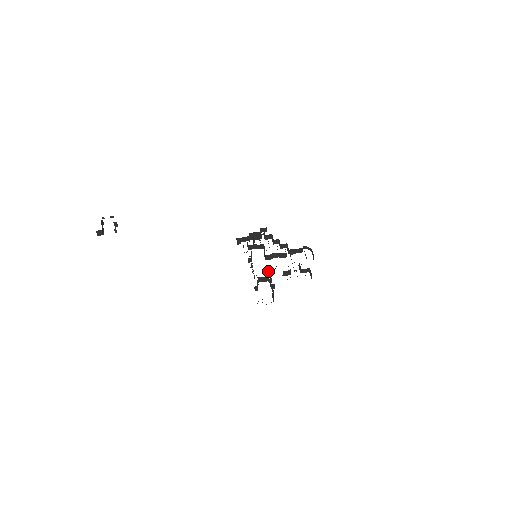
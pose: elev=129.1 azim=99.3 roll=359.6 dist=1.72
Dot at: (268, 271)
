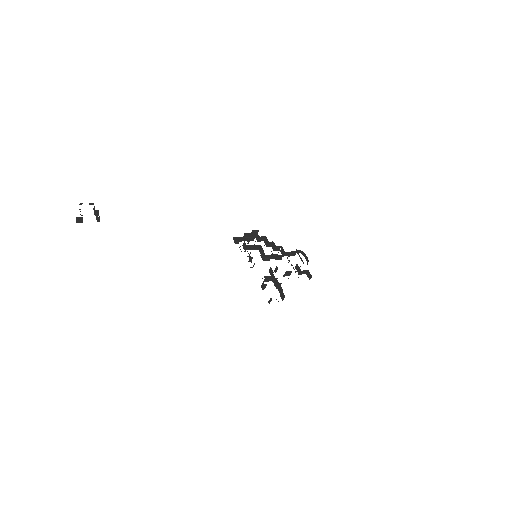
Dot at: (271, 271)
